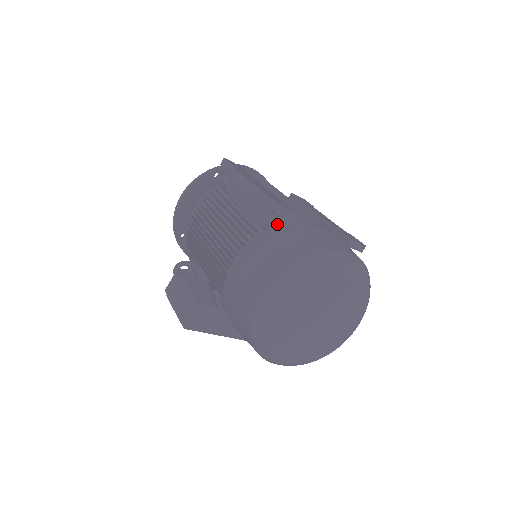
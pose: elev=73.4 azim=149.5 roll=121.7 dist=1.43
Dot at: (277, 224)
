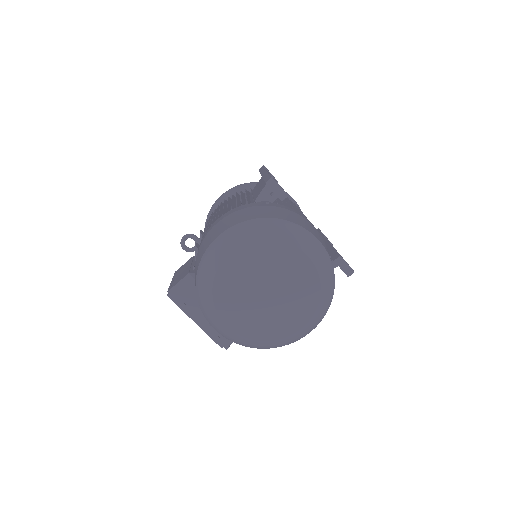
Dot at: occluded
